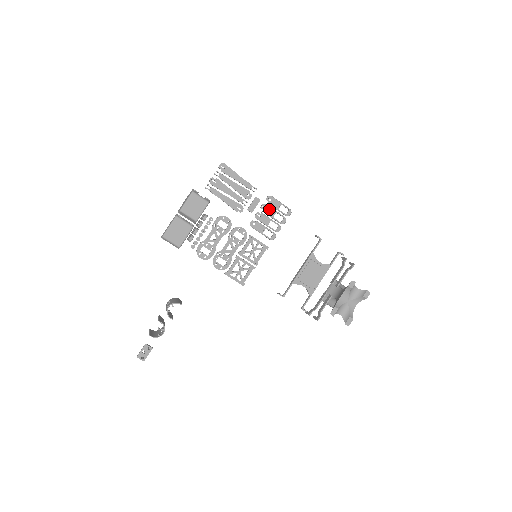
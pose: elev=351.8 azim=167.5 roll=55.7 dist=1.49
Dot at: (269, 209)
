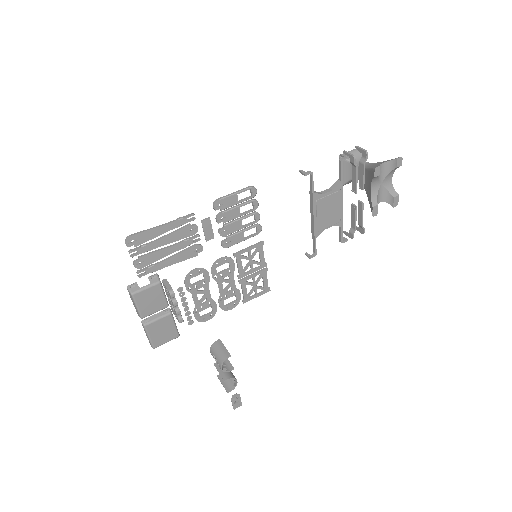
Dot at: (228, 214)
